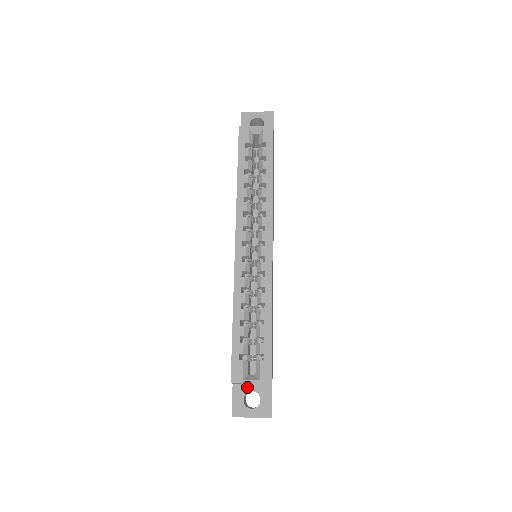
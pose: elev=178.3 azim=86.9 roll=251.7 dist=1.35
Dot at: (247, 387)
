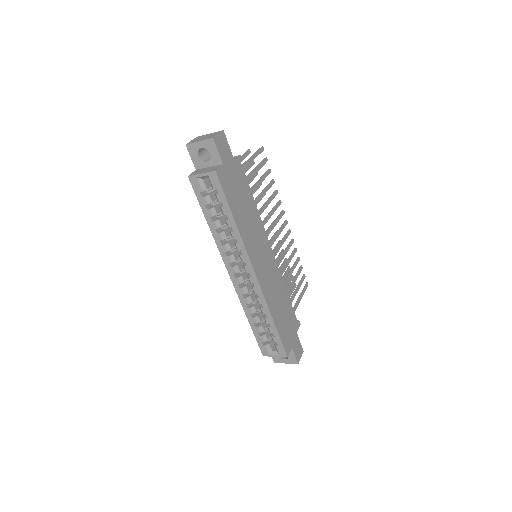
Dot at: occluded
